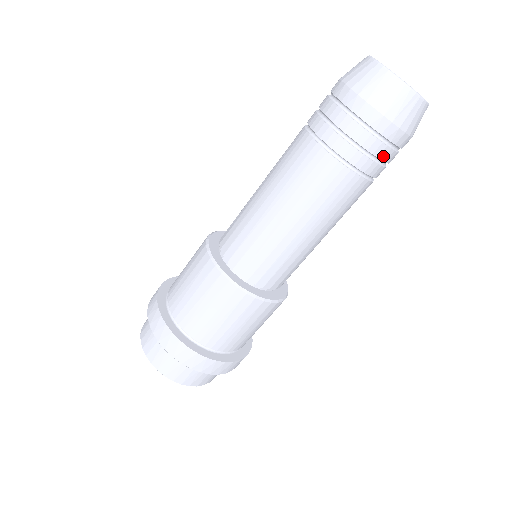
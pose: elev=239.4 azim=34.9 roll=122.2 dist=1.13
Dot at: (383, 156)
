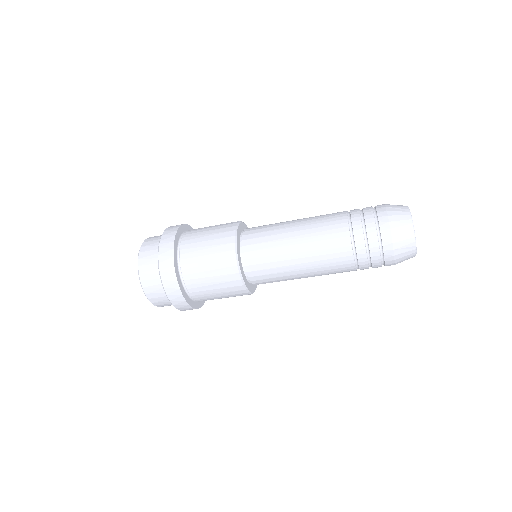
Dot at: occluded
